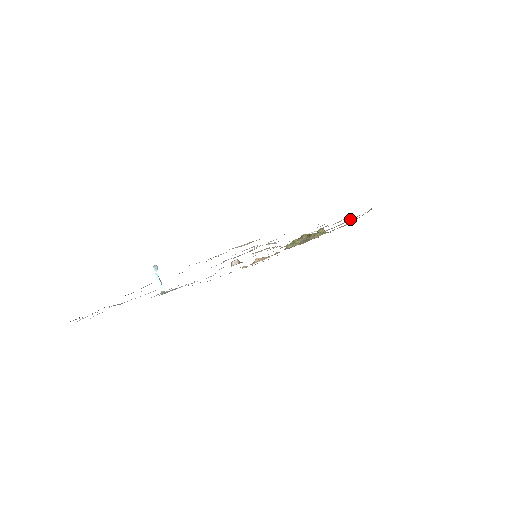
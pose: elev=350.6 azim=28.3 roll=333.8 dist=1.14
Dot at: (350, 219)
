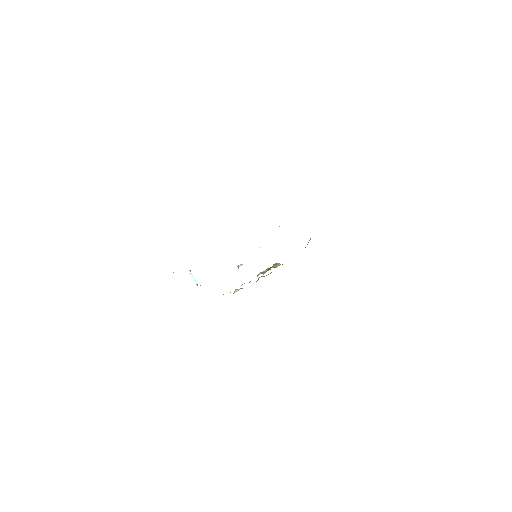
Dot at: occluded
